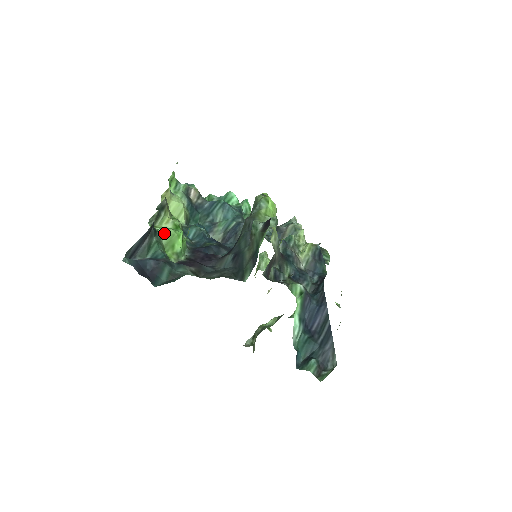
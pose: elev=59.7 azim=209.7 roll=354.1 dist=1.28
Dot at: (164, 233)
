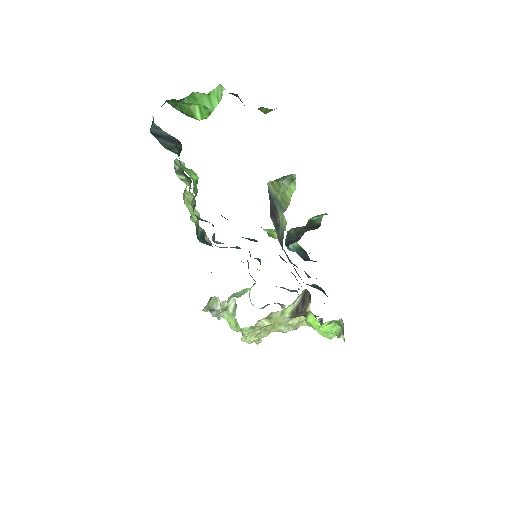
Dot at: (184, 167)
